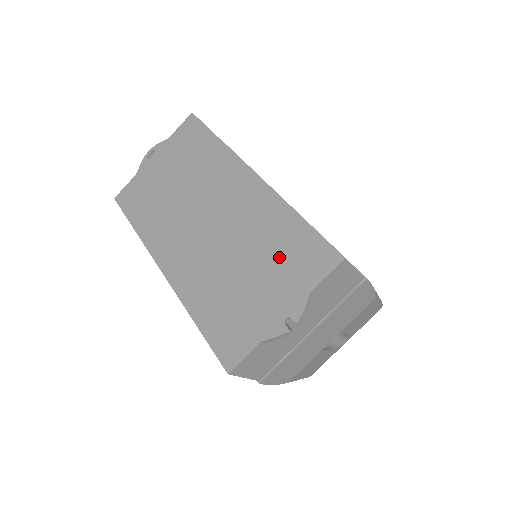
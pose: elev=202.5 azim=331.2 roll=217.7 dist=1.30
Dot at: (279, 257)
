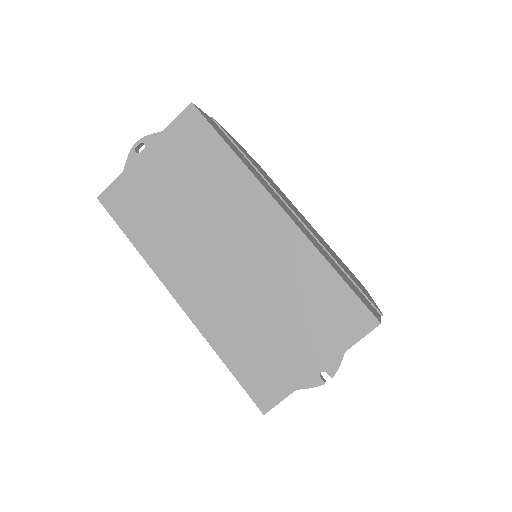
Dot at: (313, 310)
